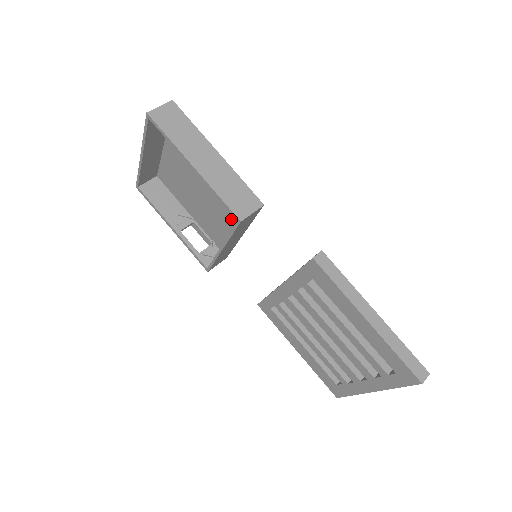
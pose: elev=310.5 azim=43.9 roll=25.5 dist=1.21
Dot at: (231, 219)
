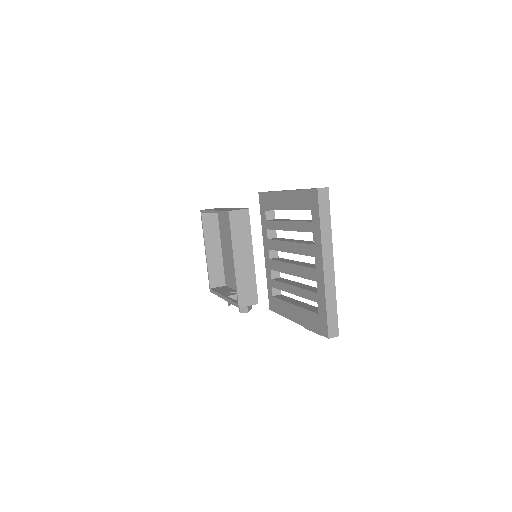
Dot at: occluded
